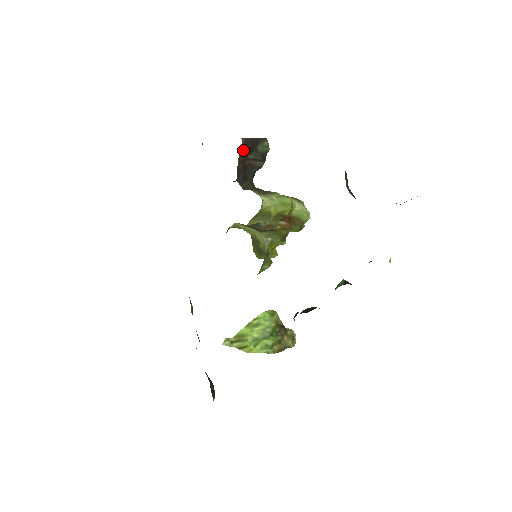
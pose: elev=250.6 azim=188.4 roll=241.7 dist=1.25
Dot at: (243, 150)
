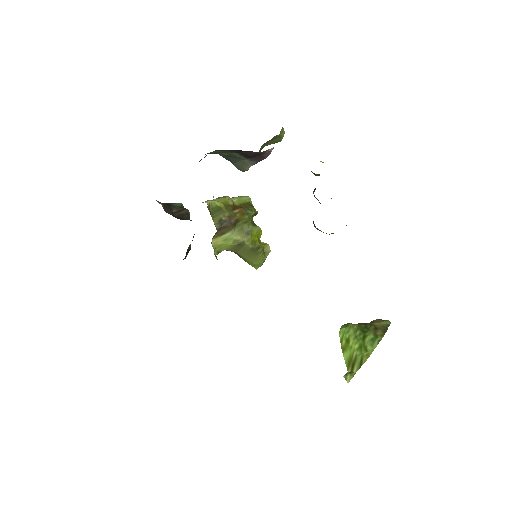
Dot at: (162, 205)
